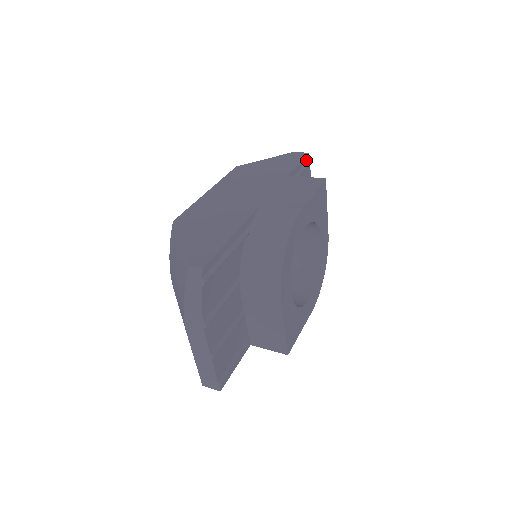
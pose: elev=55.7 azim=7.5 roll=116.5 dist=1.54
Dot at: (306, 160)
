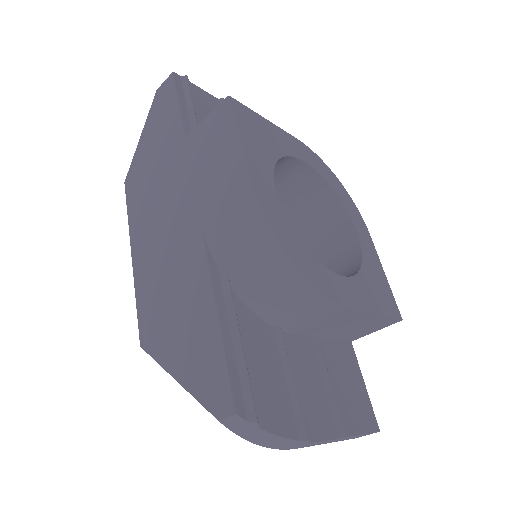
Dot at: (180, 85)
